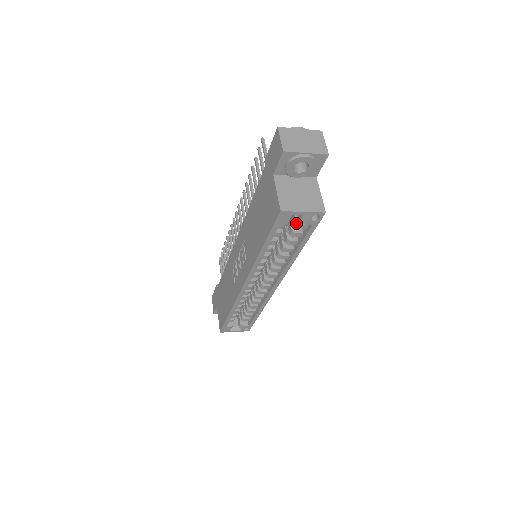
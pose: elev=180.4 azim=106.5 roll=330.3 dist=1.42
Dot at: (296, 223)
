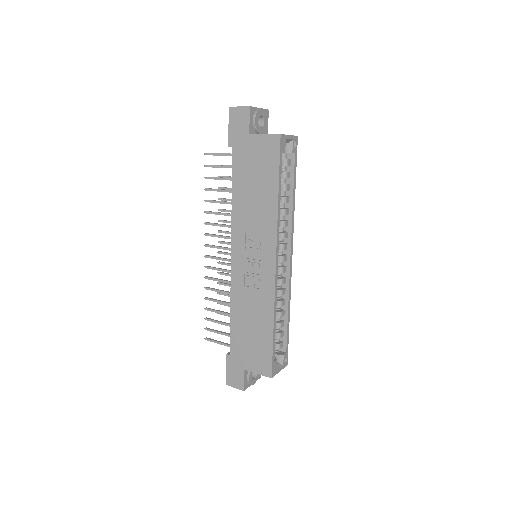
Dot at: (284, 161)
